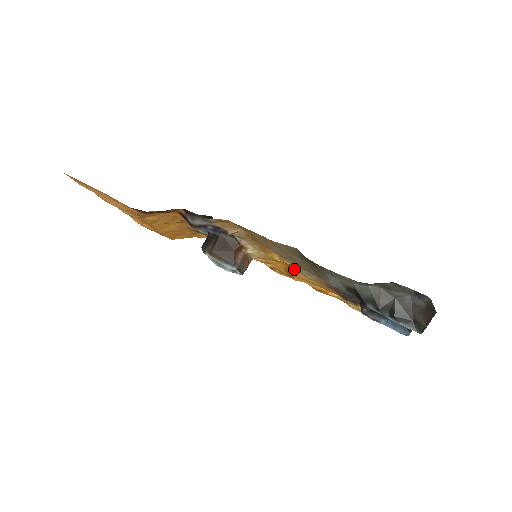
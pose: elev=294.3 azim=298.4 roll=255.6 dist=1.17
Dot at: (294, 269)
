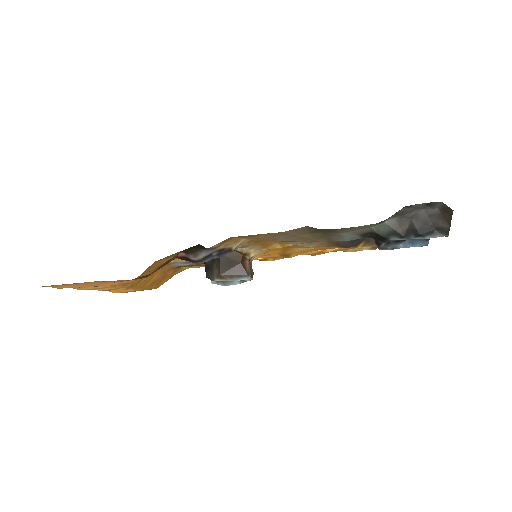
Dot at: (291, 248)
